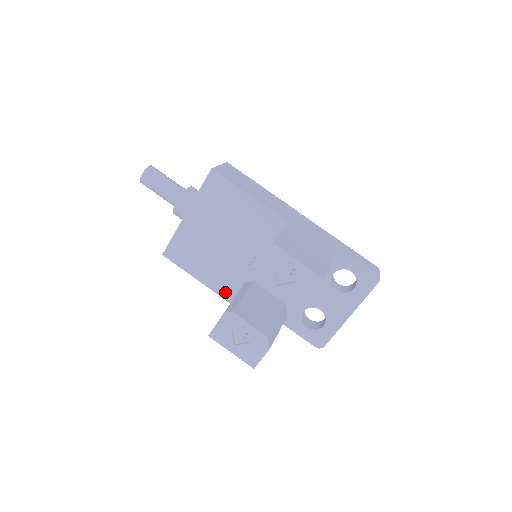
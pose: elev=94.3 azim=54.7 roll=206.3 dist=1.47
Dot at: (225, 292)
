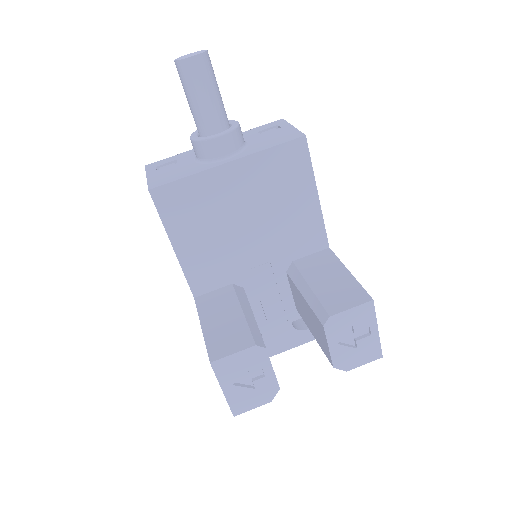
Dot at: (198, 282)
